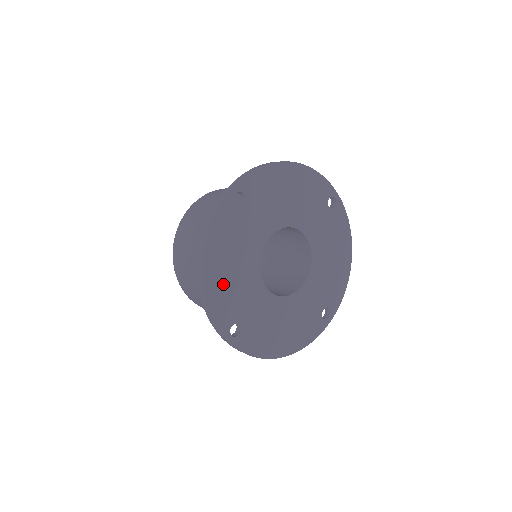
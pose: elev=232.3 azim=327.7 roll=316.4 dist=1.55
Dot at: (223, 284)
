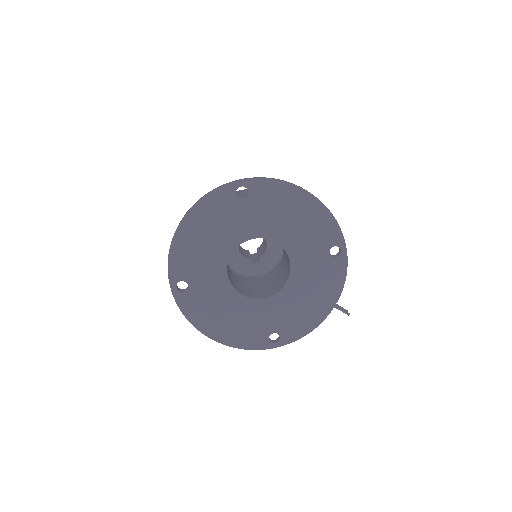
Dot at: (191, 245)
